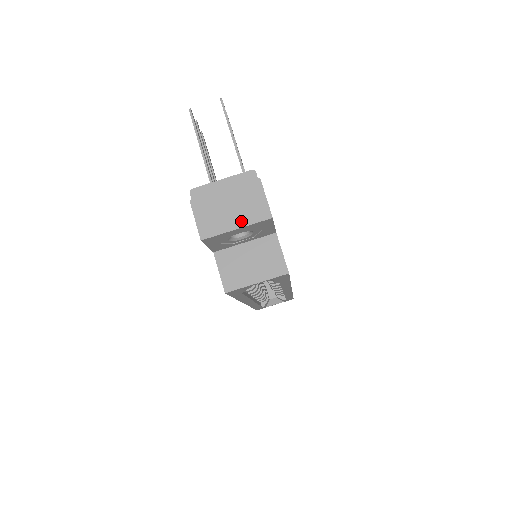
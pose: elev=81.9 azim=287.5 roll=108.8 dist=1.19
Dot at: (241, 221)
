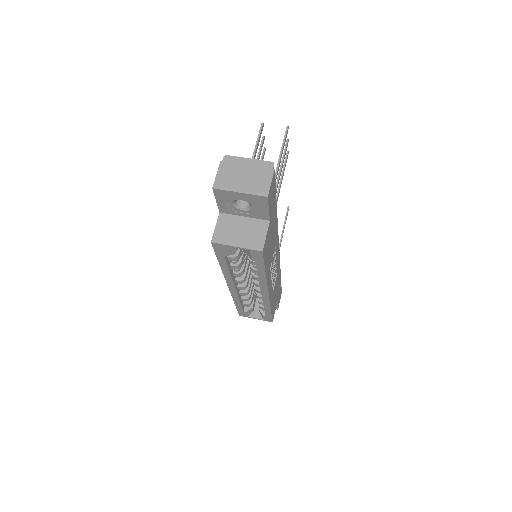
Dot at: (246, 189)
